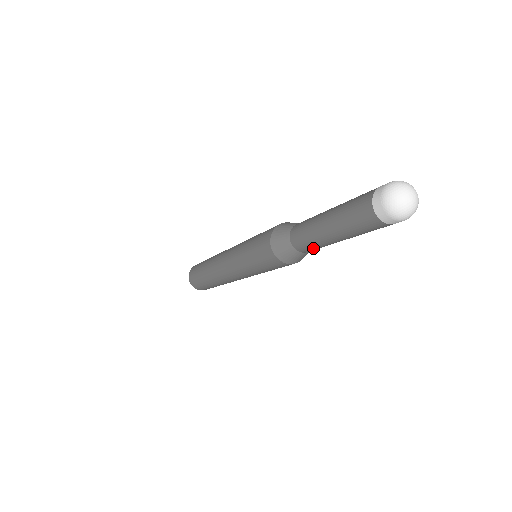
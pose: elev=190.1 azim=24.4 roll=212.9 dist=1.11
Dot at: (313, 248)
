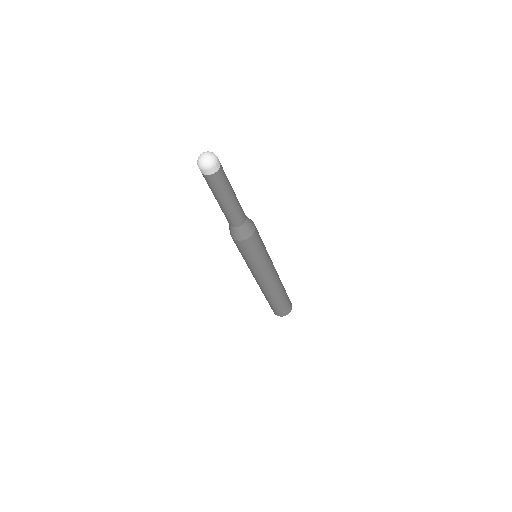
Dot at: (231, 219)
